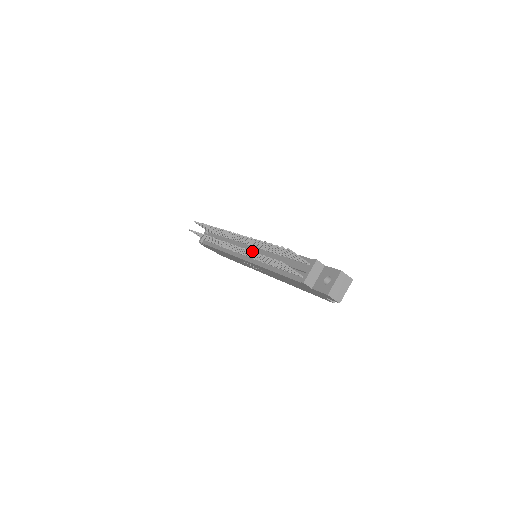
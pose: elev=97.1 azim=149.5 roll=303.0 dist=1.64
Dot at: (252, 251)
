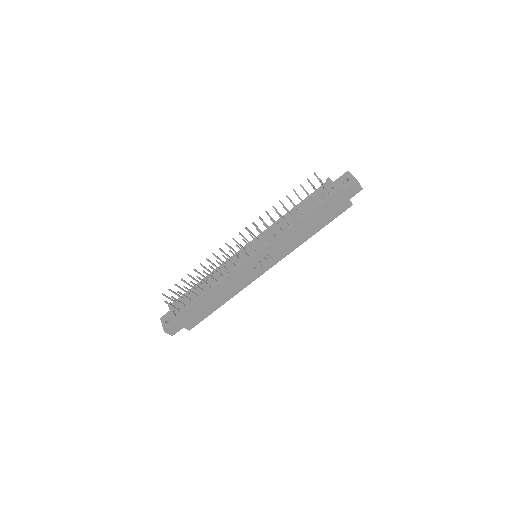
Dot at: (261, 240)
